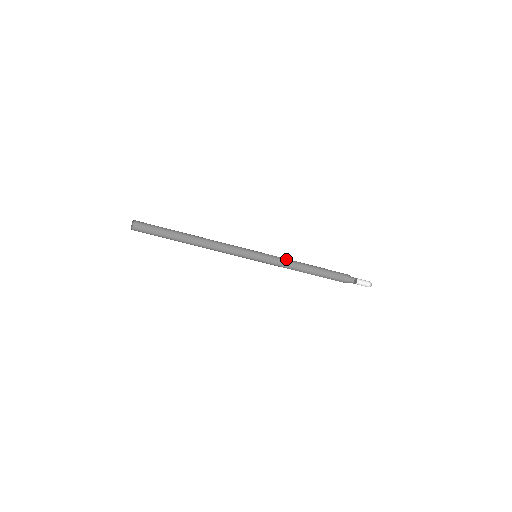
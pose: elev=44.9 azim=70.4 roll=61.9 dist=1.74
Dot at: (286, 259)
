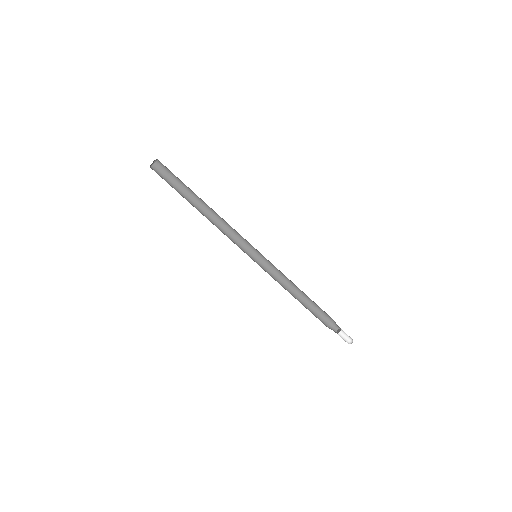
Dot at: (280, 277)
